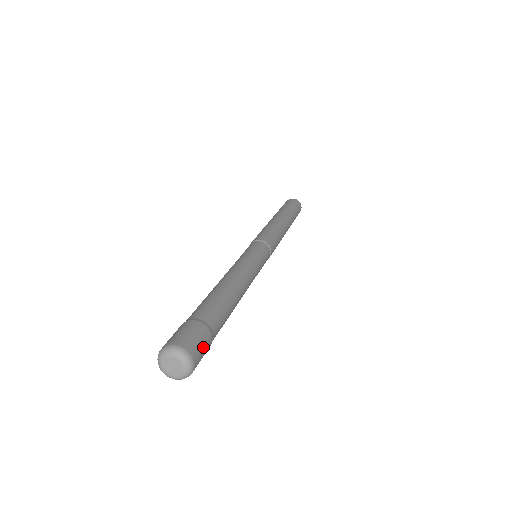
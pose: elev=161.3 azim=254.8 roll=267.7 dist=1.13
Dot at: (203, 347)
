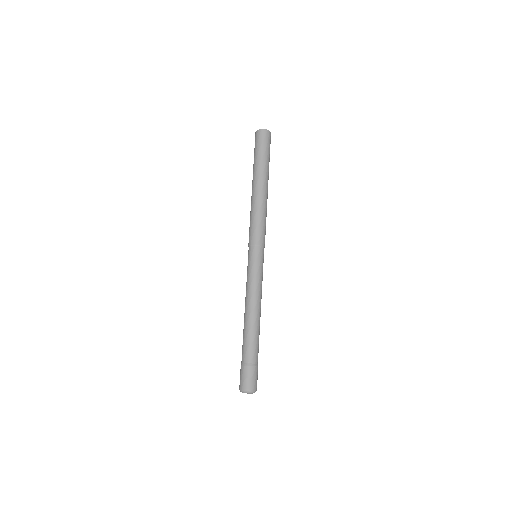
Dot at: (257, 378)
